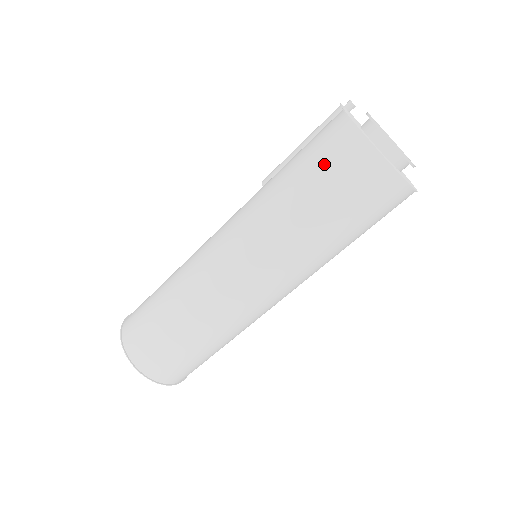
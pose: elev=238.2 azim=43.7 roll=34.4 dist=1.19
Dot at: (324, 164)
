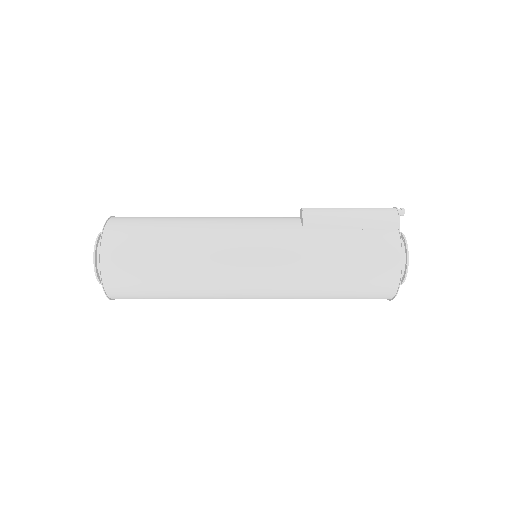
Dot at: (365, 282)
